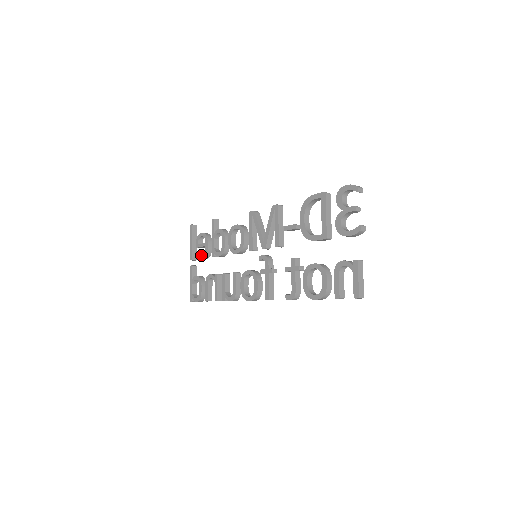
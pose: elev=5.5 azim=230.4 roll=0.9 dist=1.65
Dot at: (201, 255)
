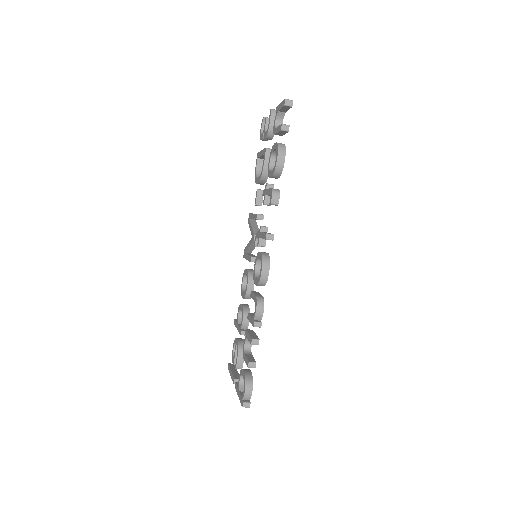
Dot at: occluded
